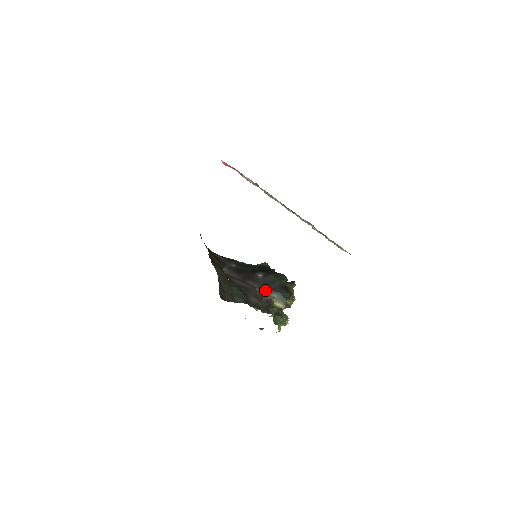
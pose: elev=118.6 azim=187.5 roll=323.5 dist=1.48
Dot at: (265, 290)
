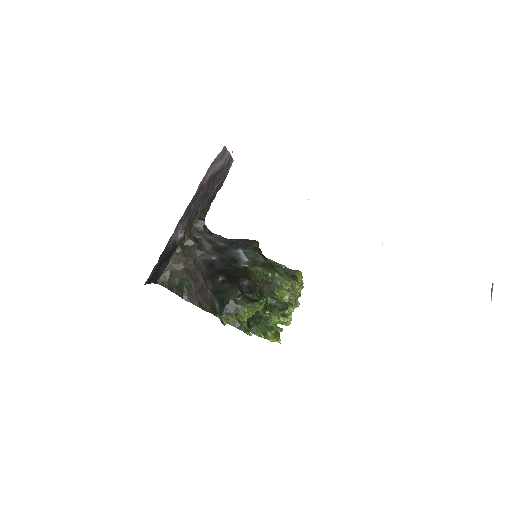
Dot at: (213, 295)
